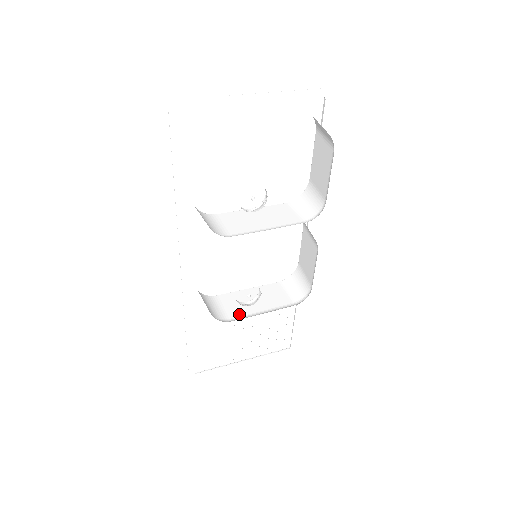
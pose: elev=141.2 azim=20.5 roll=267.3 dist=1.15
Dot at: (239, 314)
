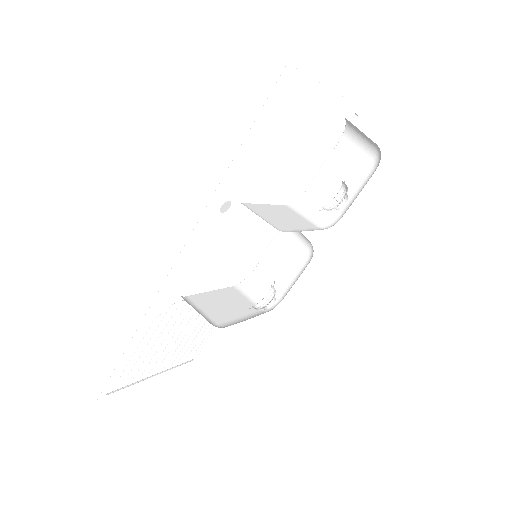
Dot at: (223, 319)
